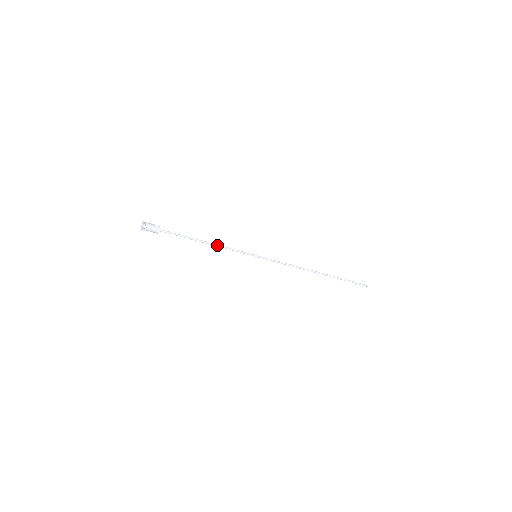
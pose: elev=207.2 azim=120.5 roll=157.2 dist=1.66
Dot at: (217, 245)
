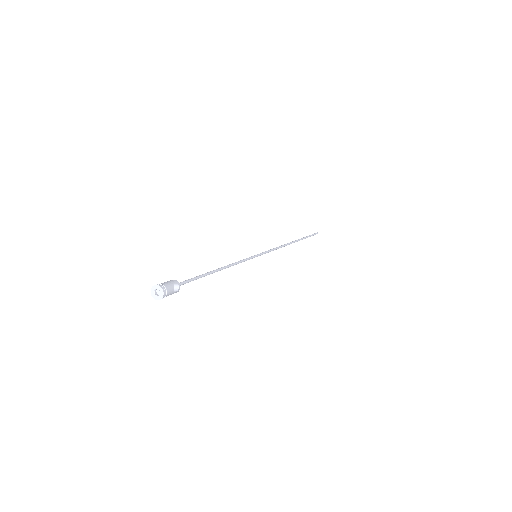
Dot at: (228, 267)
